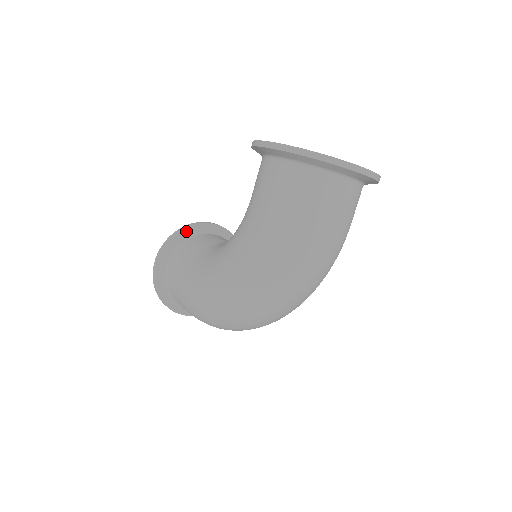
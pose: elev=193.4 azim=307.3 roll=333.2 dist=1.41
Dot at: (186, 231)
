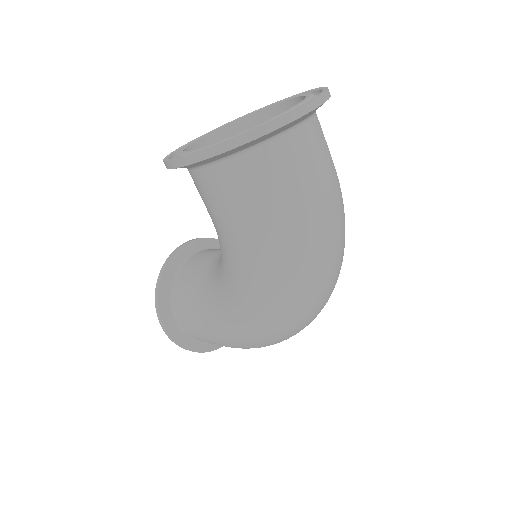
Dot at: (165, 277)
